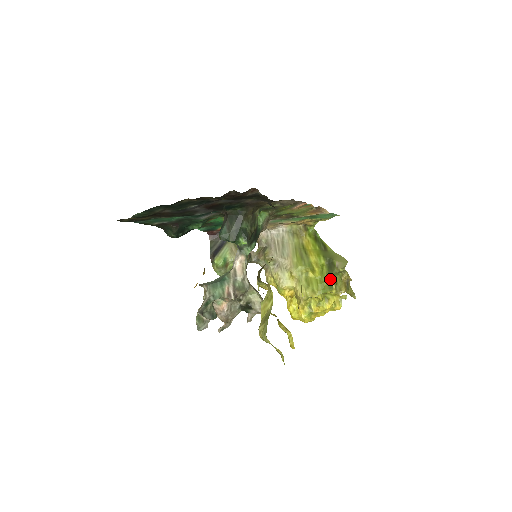
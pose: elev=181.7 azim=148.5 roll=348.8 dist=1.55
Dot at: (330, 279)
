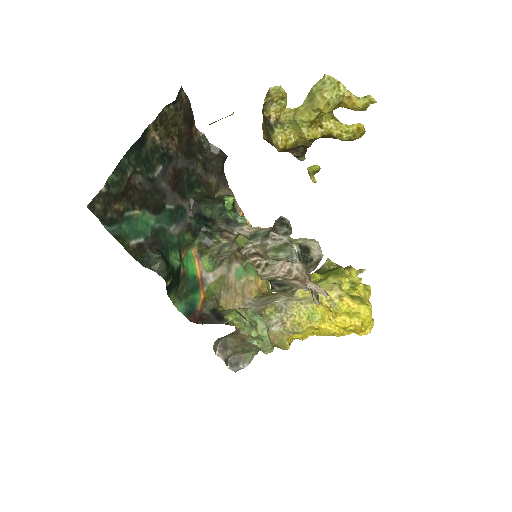
Dot at: (331, 270)
